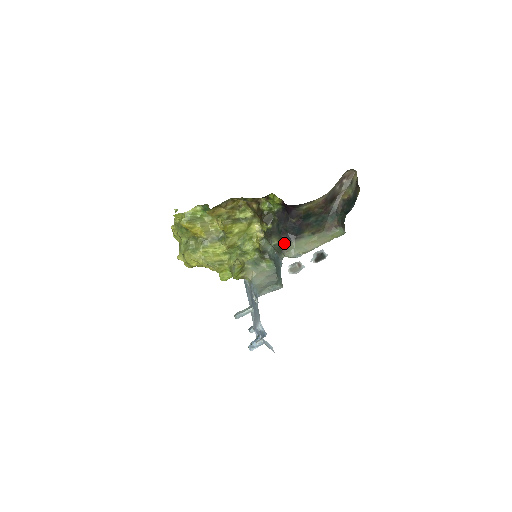
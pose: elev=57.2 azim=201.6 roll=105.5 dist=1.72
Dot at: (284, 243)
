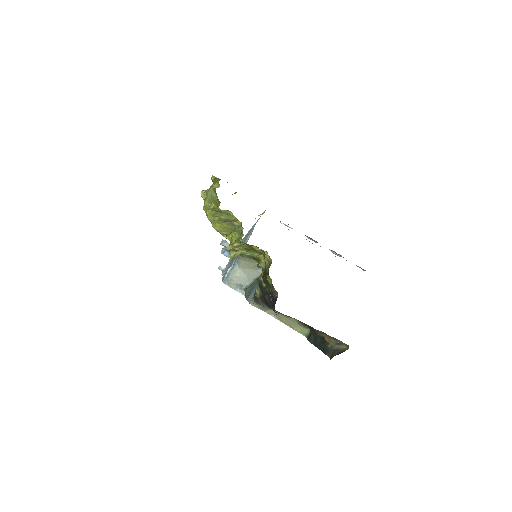
Dot at: (260, 301)
